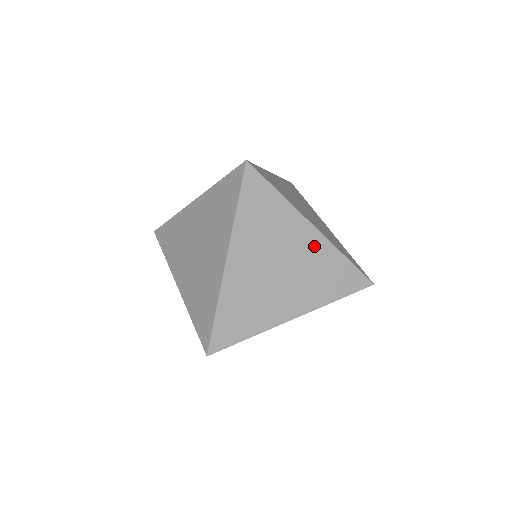
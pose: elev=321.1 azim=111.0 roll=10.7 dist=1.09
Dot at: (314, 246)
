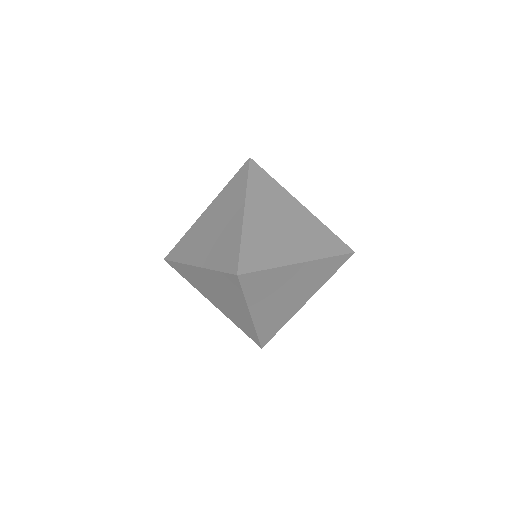
Dot at: (305, 216)
